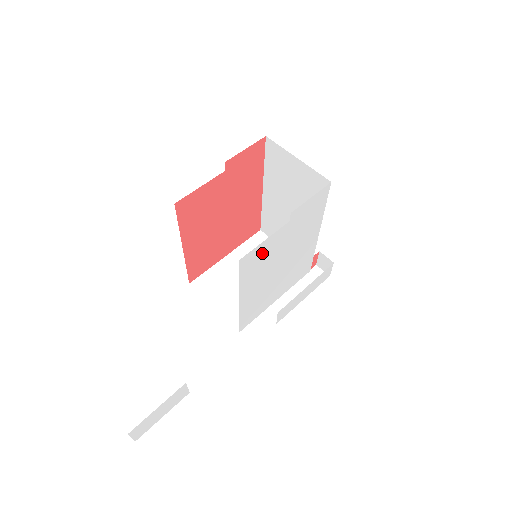
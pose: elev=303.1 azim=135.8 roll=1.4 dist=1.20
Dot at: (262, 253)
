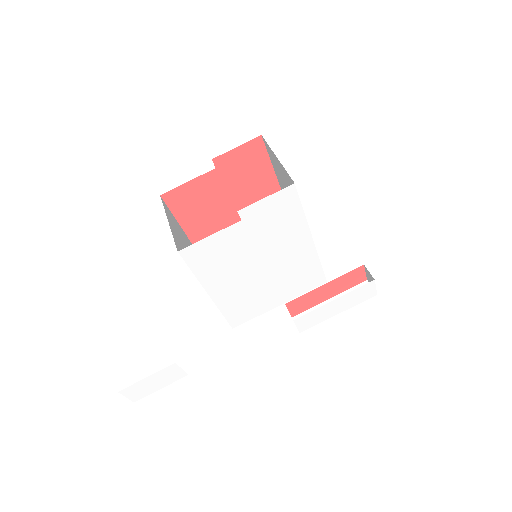
Dot at: (215, 249)
